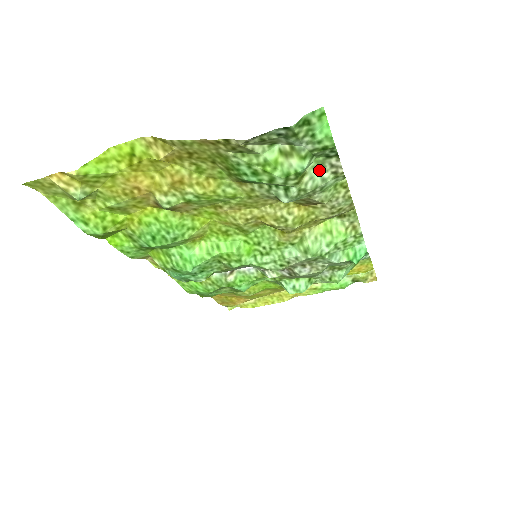
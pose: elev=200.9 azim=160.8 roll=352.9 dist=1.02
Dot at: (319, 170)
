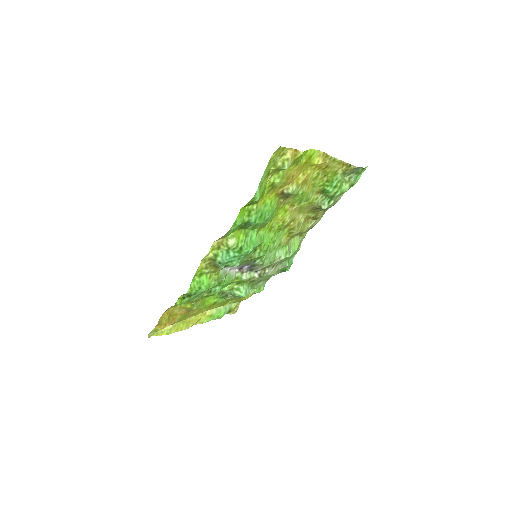
Dot at: occluded
